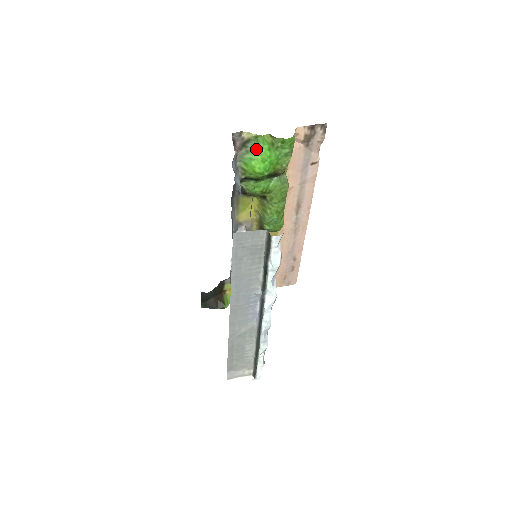
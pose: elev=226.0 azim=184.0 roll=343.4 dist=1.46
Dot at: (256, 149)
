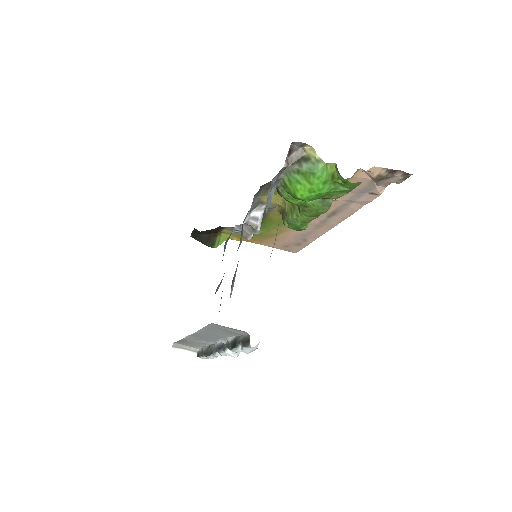
Dot at: (310, 176)
